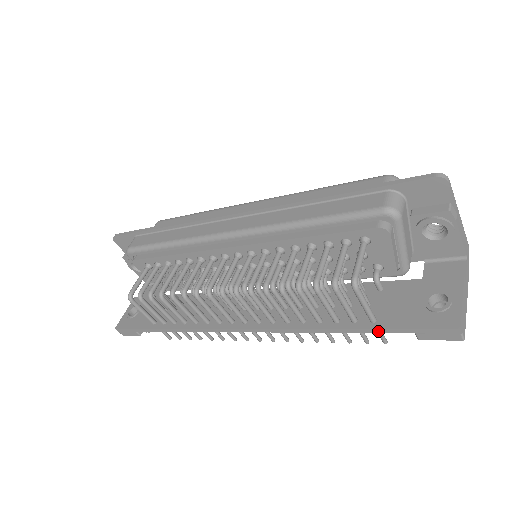
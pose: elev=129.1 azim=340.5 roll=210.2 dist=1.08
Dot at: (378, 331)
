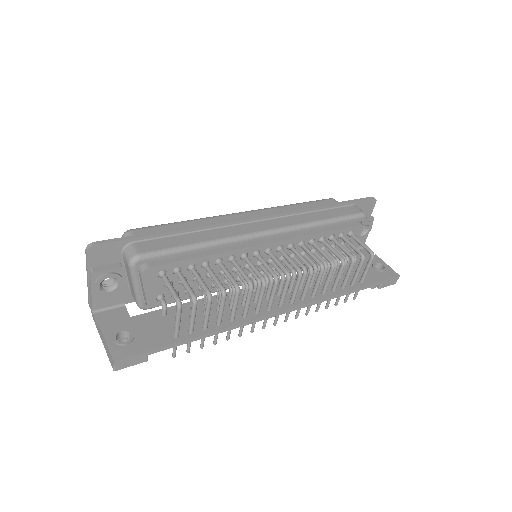
Dot at: (367, 287)
